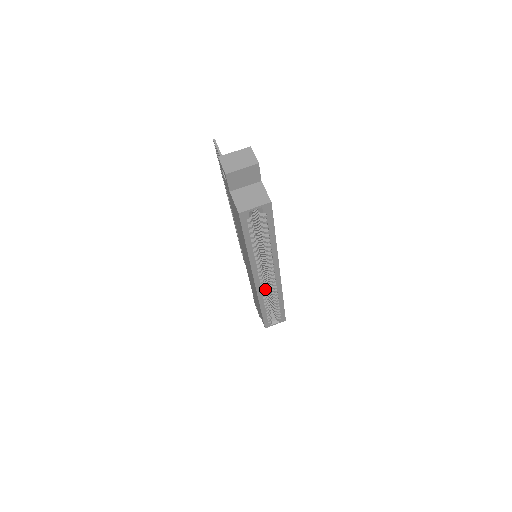
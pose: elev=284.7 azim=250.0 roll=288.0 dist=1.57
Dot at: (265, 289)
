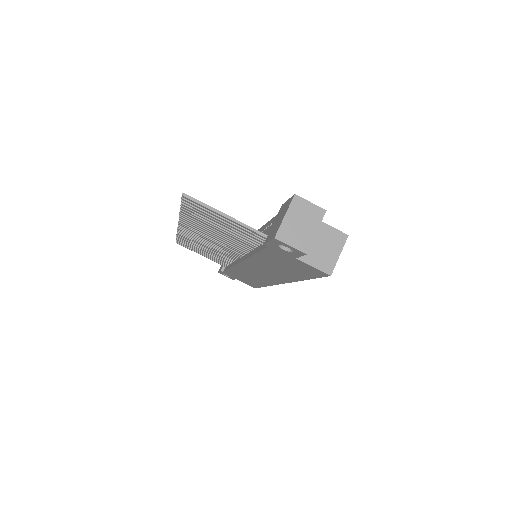
Dot at: occluded
